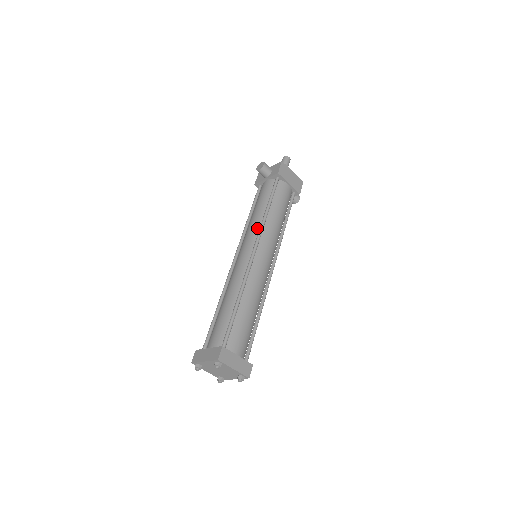
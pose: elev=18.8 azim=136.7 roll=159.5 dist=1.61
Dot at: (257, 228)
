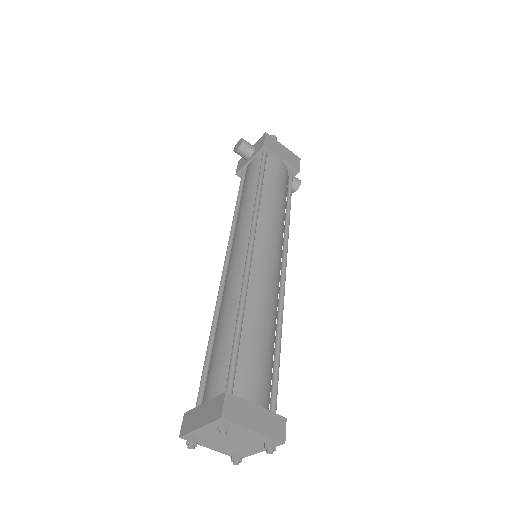
Dot at: (249, 215)
